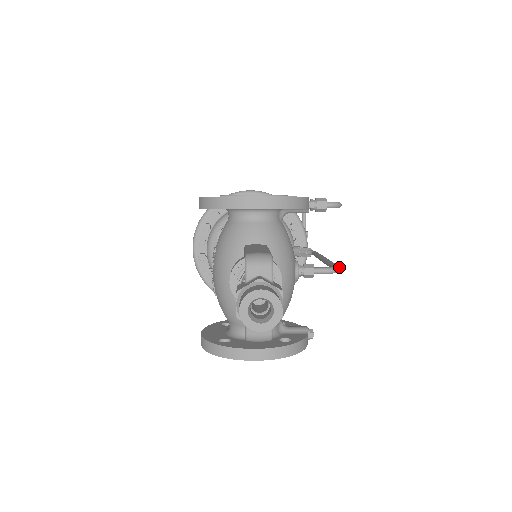
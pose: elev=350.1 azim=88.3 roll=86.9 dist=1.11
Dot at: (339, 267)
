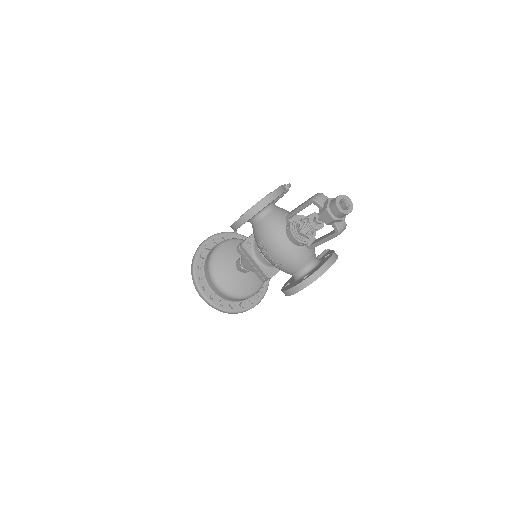
Dot at: occluded
